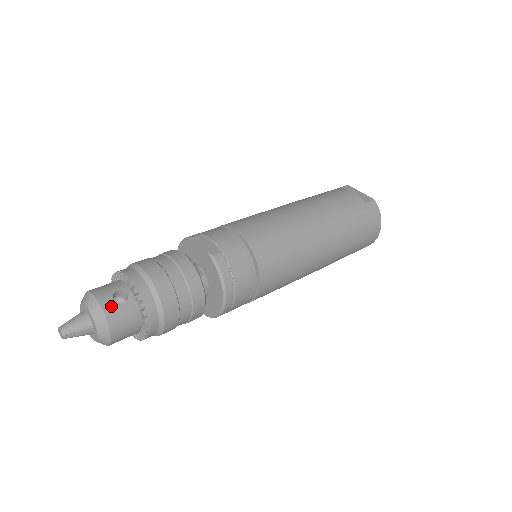
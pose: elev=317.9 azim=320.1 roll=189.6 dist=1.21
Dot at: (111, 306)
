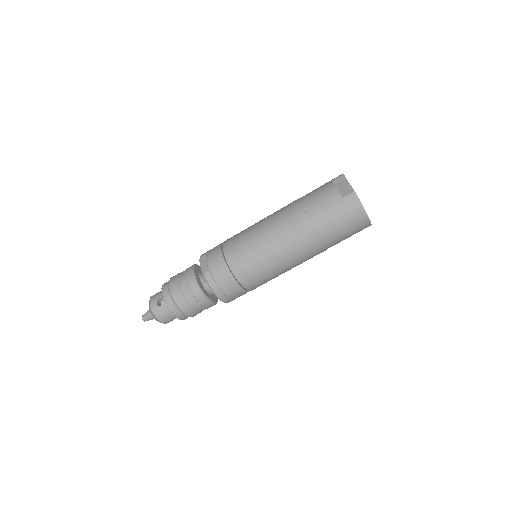
Dot at: (156, 308)
